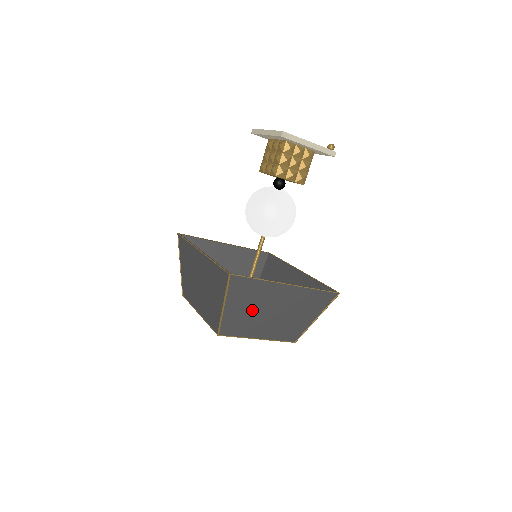
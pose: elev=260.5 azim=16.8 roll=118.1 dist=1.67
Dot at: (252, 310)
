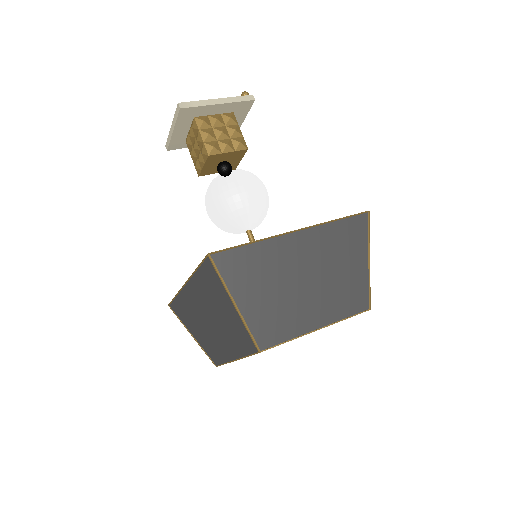
Dot at: (277, 291)
